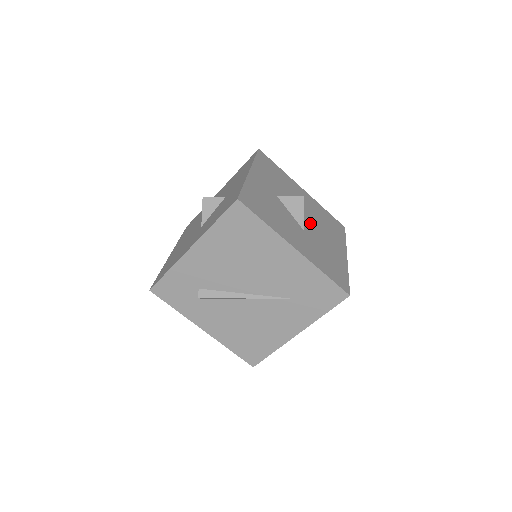
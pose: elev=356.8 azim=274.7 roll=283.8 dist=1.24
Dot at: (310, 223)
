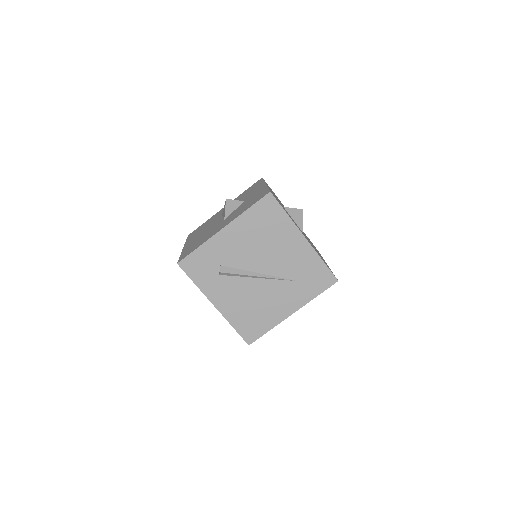
Dot at: occluded
